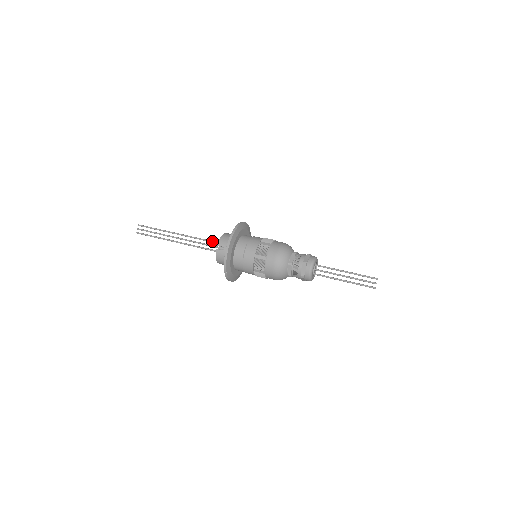
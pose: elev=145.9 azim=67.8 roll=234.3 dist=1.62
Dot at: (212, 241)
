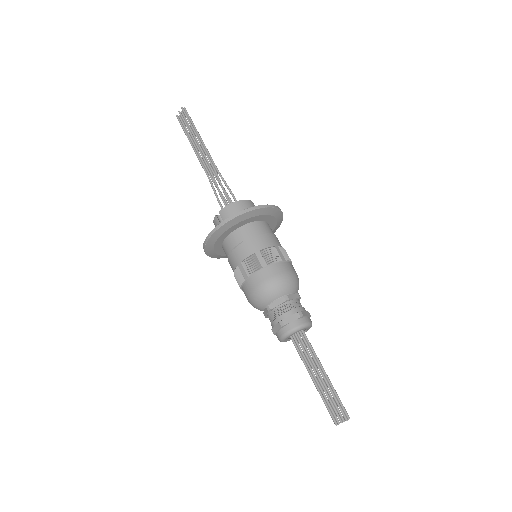
Dot at: (226, 196)
